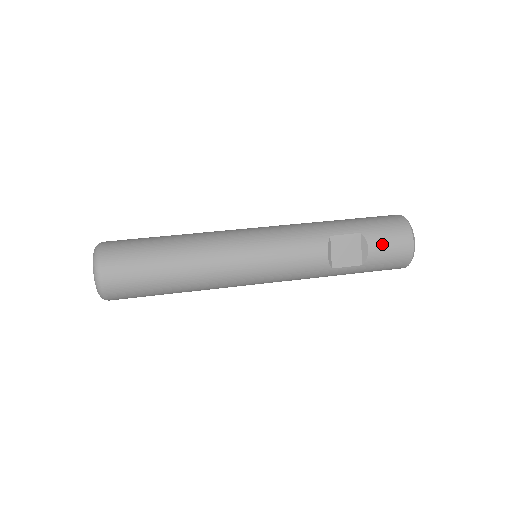
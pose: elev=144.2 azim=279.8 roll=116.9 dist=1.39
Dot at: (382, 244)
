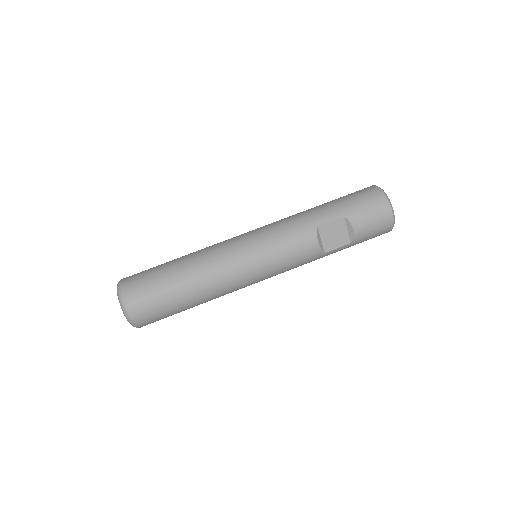
Dot at: (365, 222)
